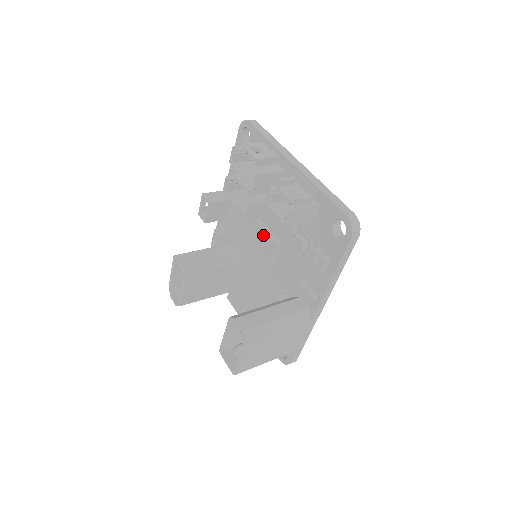
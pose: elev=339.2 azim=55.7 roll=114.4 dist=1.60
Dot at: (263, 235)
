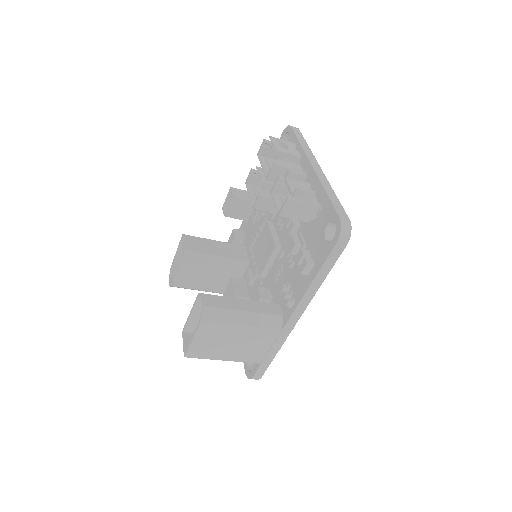
Dot at: (268, 236)
